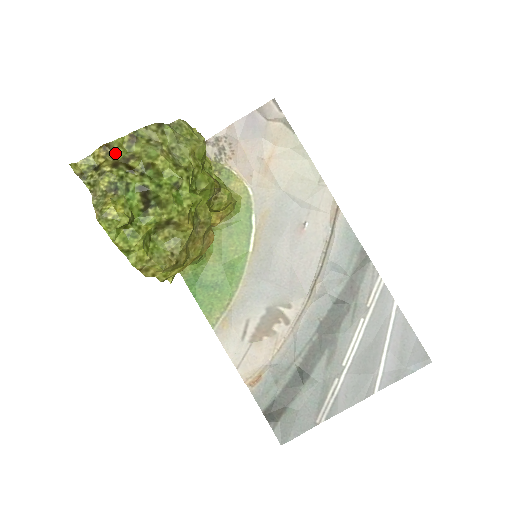
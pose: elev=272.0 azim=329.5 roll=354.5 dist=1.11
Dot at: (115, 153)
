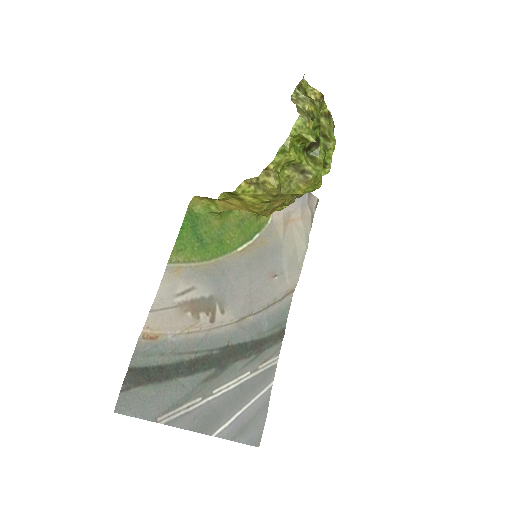
Dot at: (319, 106)
